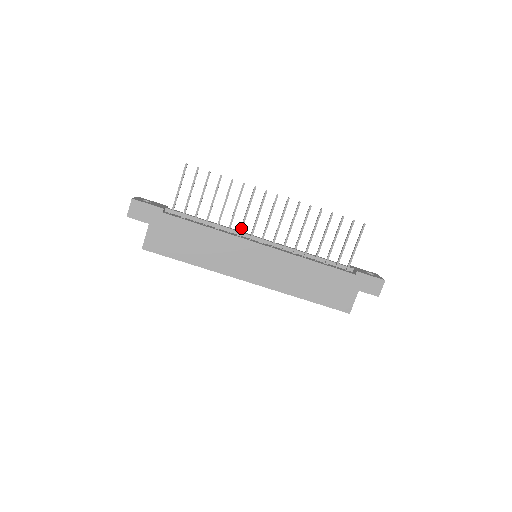
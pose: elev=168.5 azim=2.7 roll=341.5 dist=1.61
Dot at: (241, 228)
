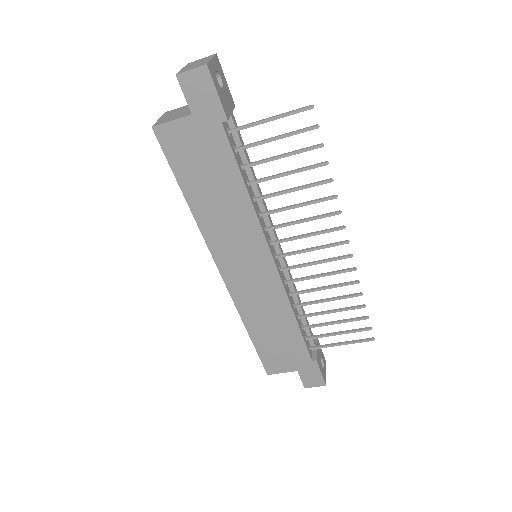
Dot at: (277, 226)
